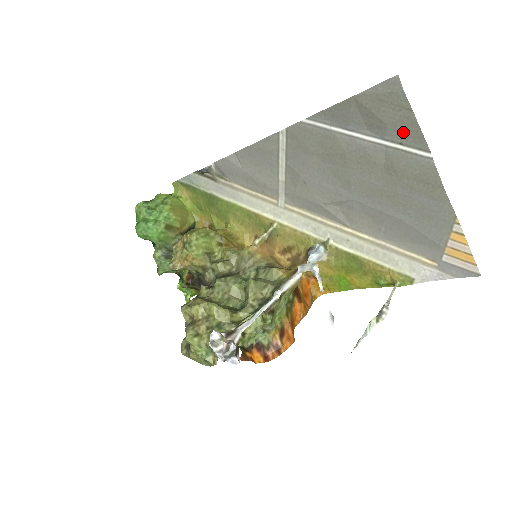
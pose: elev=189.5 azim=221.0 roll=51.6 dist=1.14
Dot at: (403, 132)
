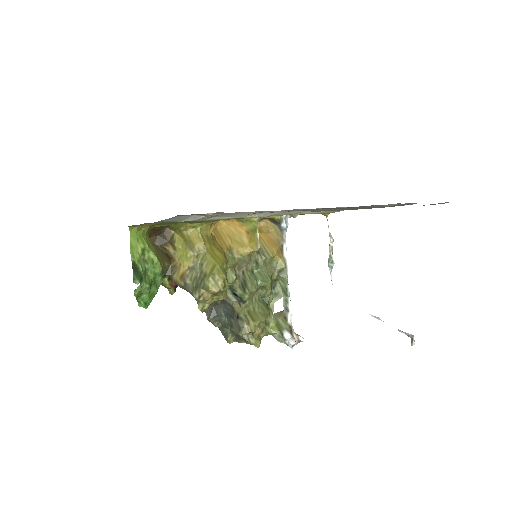
Dot at: occluded
